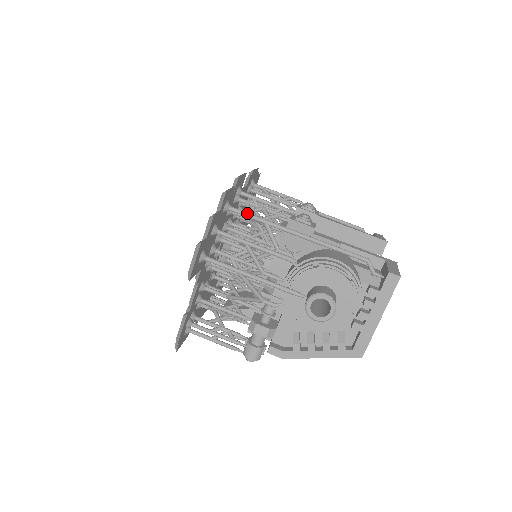
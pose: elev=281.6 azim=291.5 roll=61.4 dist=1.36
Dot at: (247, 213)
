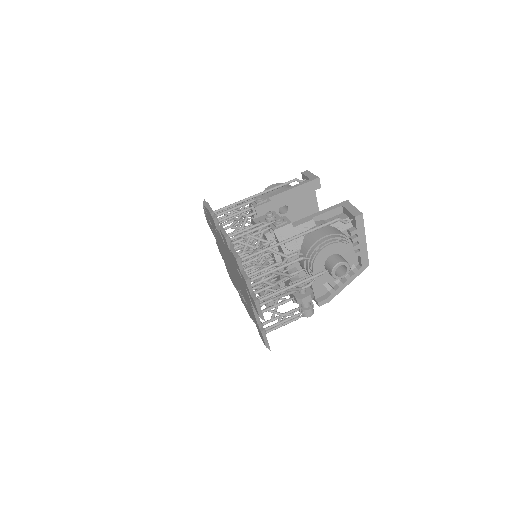
Dot at: (254, 254)
